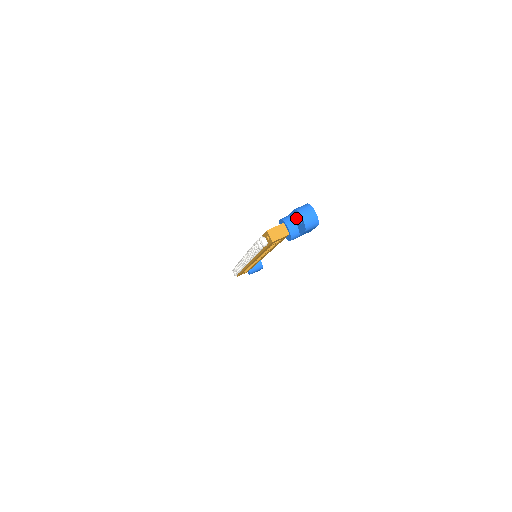
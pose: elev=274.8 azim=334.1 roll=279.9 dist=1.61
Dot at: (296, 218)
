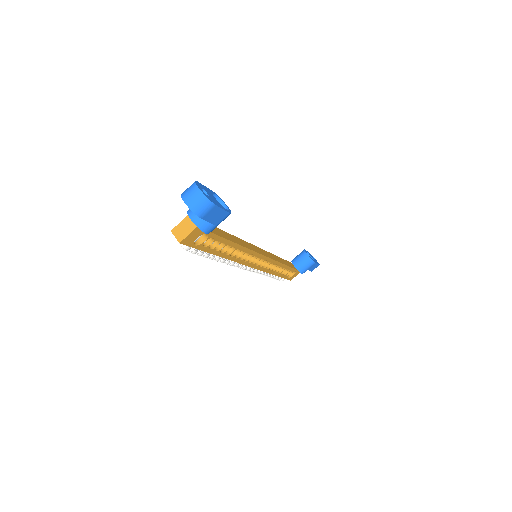
Dot at: occluded
